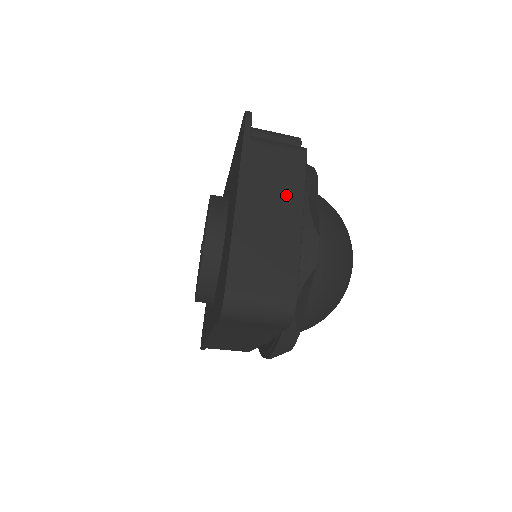
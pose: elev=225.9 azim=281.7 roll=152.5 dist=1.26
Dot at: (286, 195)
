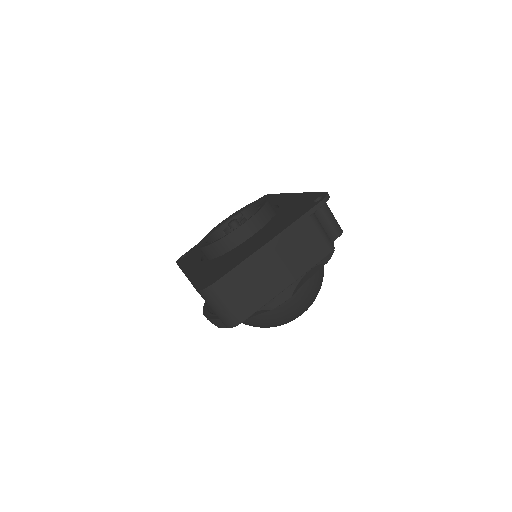
Dot at: (295, 265)
